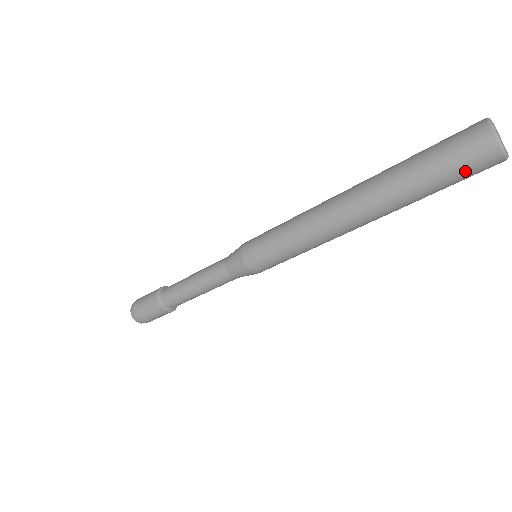
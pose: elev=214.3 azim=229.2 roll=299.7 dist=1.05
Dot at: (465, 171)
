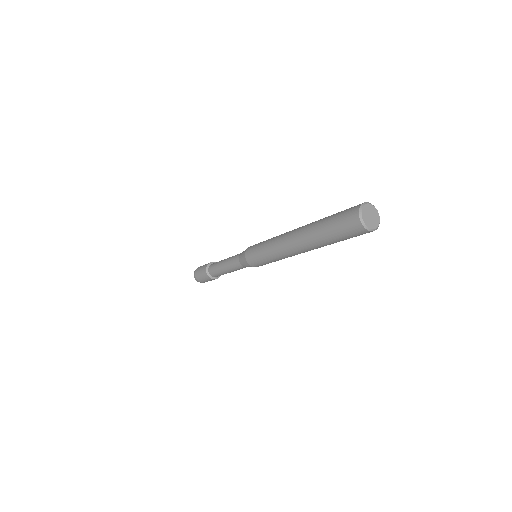
Dot at: occluded
